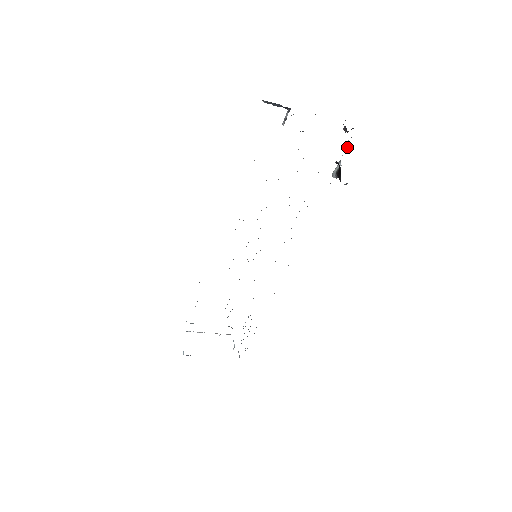
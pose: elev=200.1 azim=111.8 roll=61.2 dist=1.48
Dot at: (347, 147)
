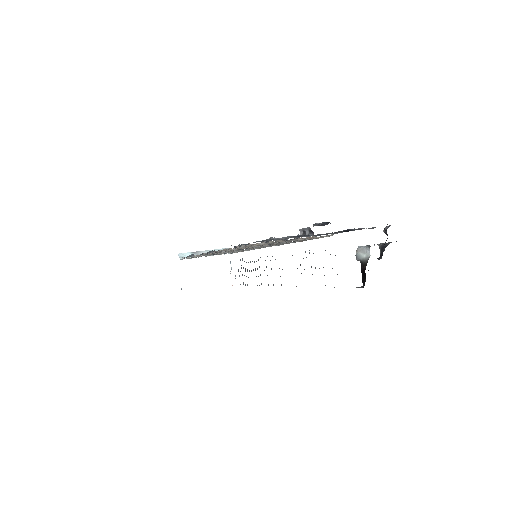
Dot at: occluded
